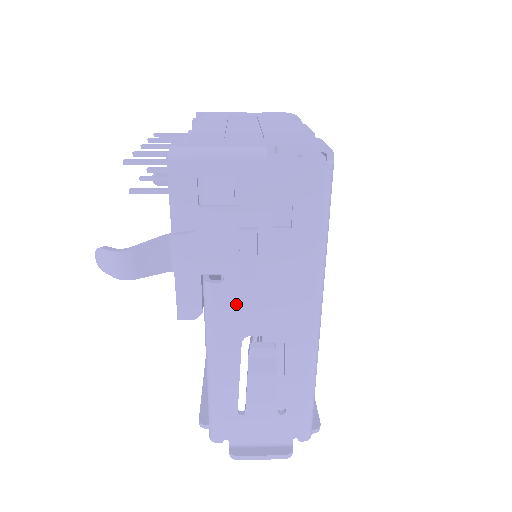
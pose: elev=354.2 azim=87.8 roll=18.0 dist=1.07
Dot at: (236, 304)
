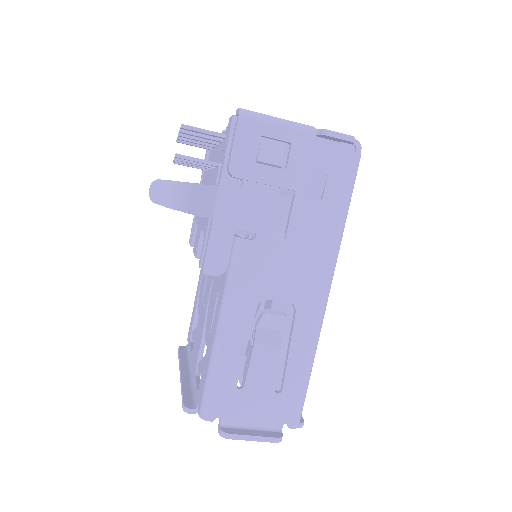
Dot at: (261, 264)
